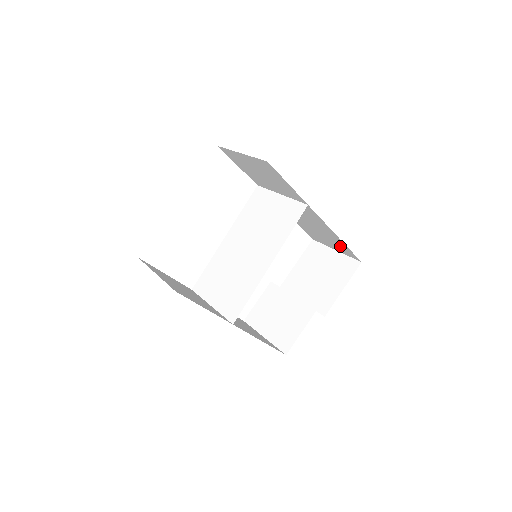
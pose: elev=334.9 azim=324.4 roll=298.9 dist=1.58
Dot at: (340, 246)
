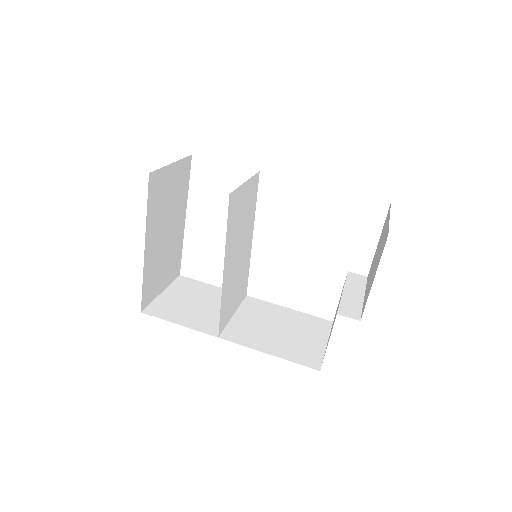
Dot at: occluded
